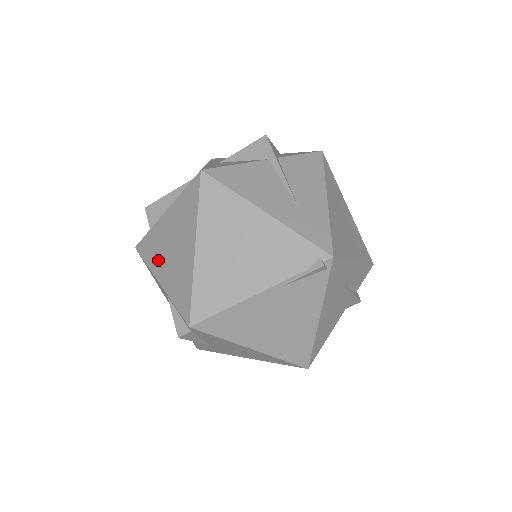
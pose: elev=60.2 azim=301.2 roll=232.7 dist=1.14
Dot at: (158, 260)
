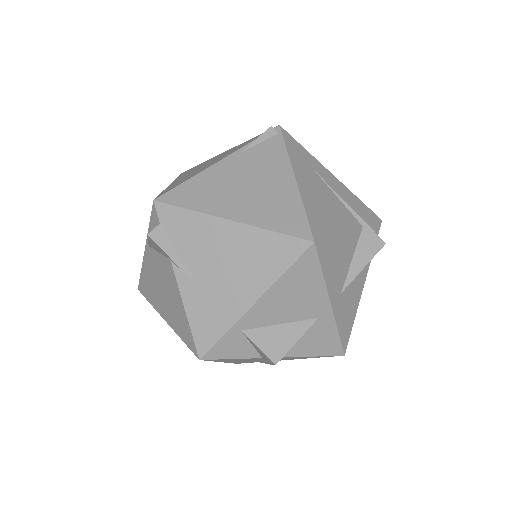
Dot at: occluded
